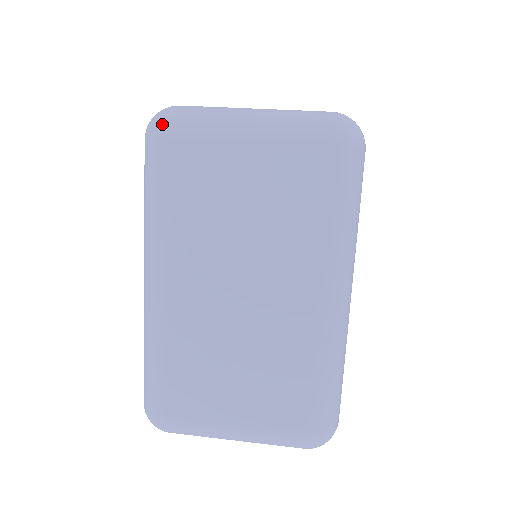
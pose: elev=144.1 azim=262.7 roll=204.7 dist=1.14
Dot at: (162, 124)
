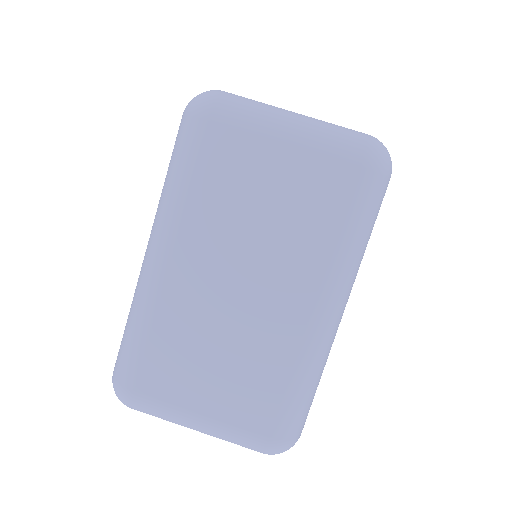
Dot at: (205, 104)
